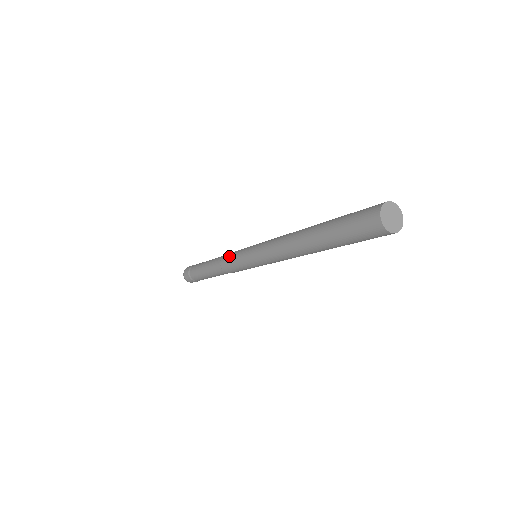
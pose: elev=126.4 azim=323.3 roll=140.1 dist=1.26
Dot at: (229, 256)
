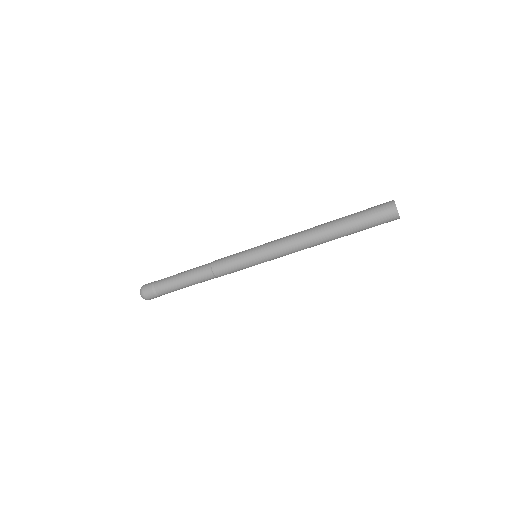
Dot at: (225, 263)
